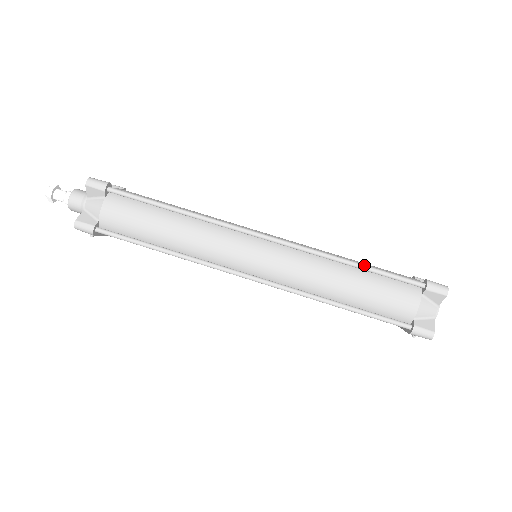
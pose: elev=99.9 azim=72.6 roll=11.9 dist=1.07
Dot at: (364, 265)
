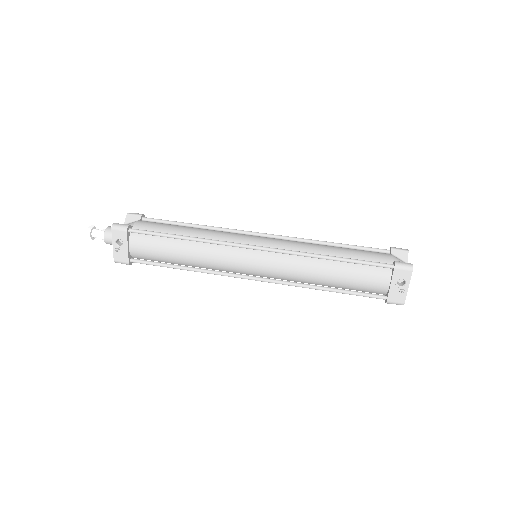
Dot at: (341, 243)
